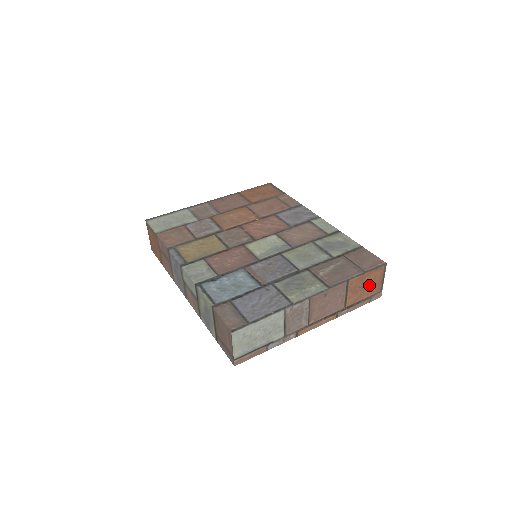
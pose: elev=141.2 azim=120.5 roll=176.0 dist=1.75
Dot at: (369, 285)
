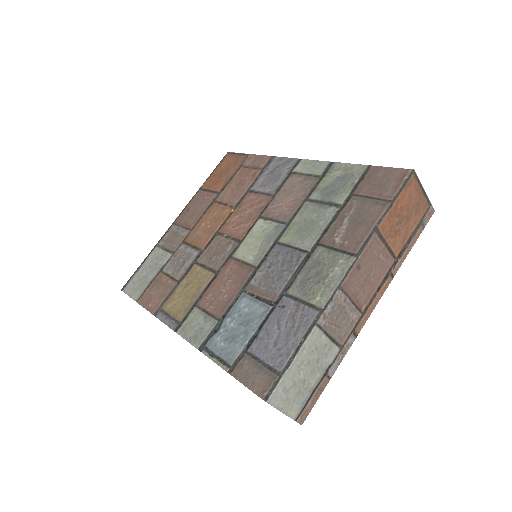
Dot at: (409, 211)
